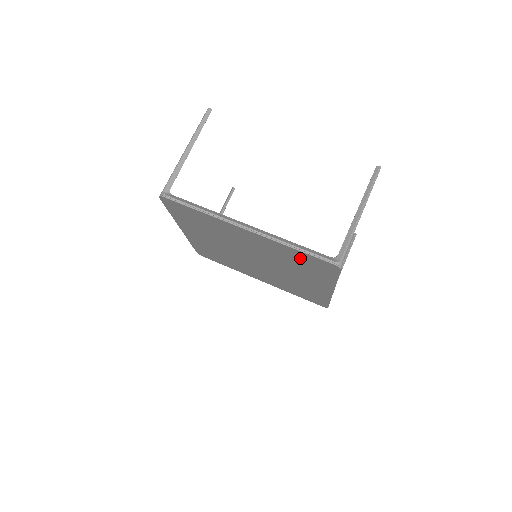
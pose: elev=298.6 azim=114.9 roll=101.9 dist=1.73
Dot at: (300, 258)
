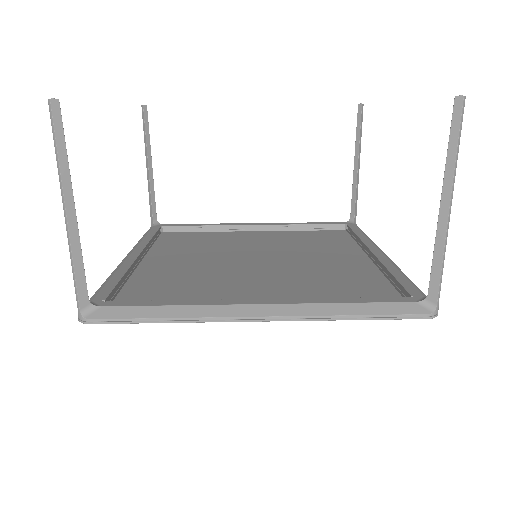
Dot at: occluded
